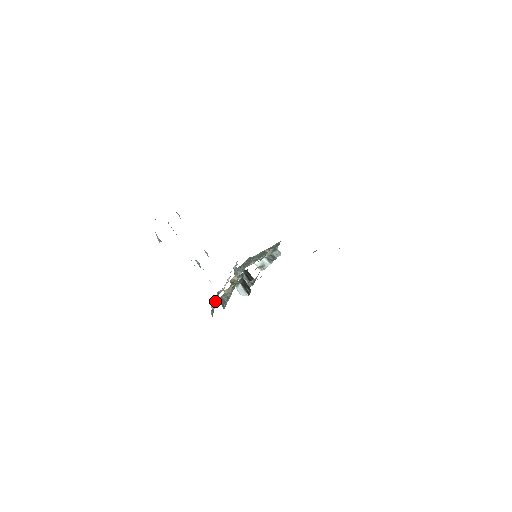
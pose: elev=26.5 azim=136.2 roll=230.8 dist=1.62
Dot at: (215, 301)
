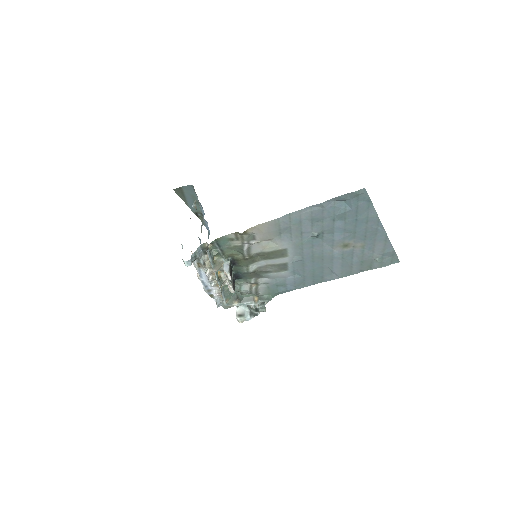
Dot at: (200, 258)
